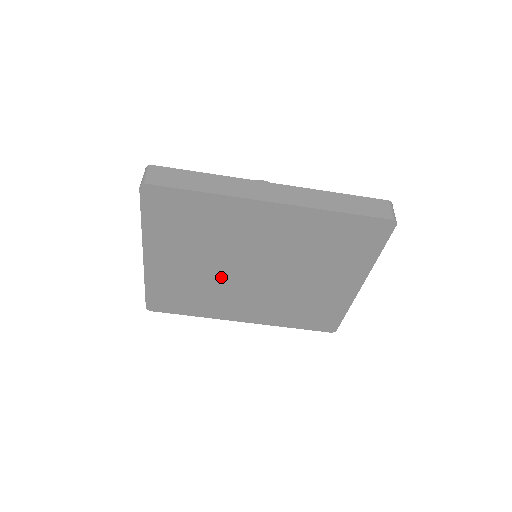
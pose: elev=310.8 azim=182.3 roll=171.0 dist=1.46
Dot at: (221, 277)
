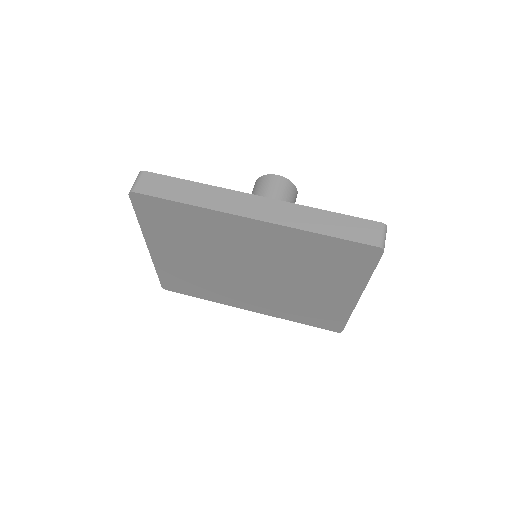
Dot at: (221, 273)
